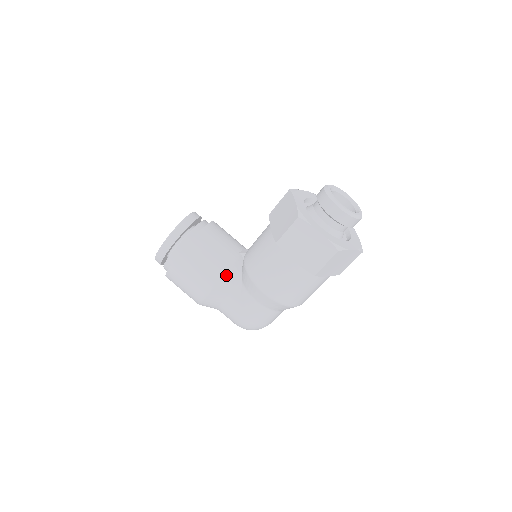
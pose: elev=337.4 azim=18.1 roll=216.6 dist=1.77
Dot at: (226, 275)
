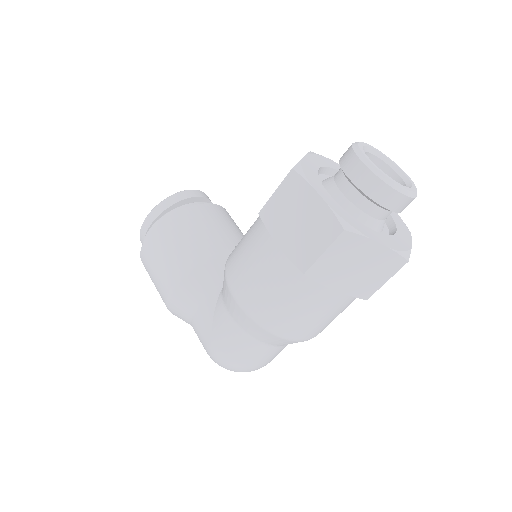
Dot at: (201, 268)
